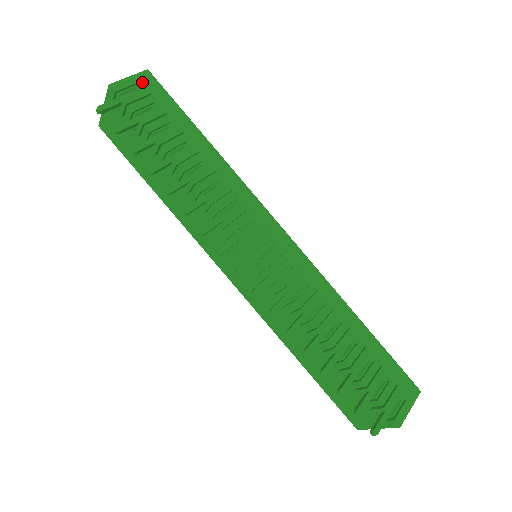
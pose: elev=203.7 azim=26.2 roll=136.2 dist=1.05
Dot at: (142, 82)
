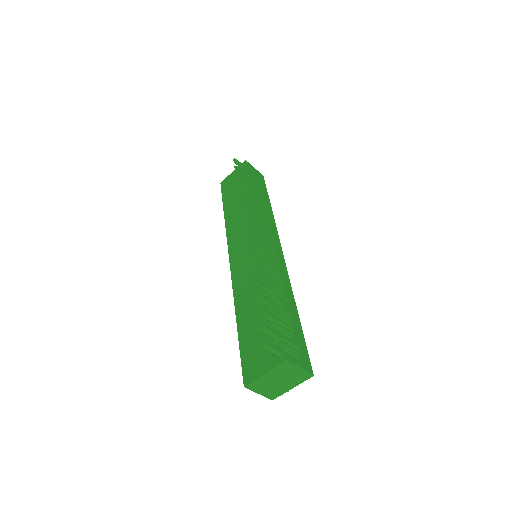
Dot at: (258, 174)
